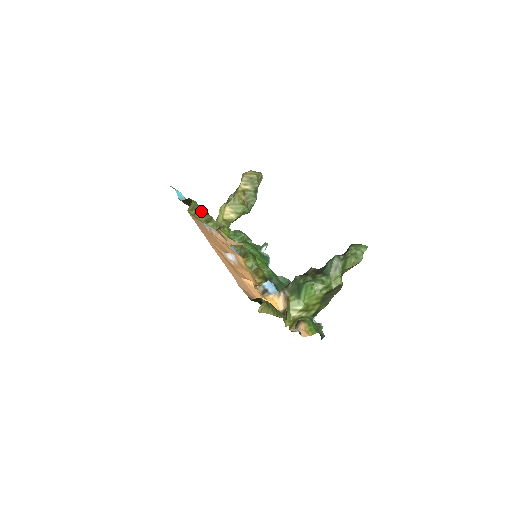
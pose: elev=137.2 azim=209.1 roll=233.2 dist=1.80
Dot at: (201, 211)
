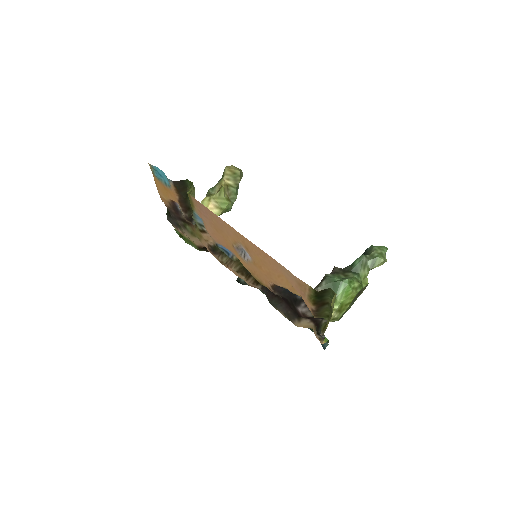
Dot at: occluded
